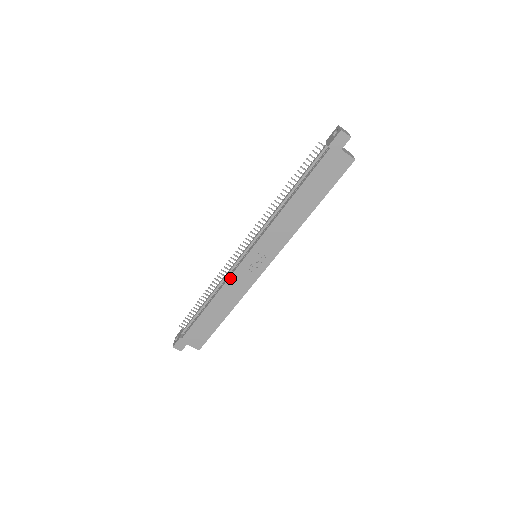
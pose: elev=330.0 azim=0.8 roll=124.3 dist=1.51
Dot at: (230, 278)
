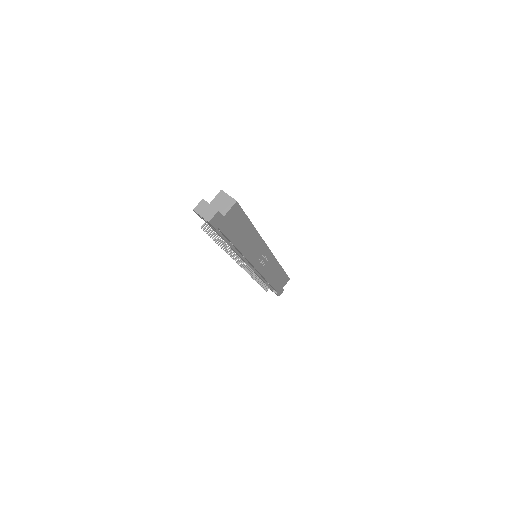
Dot at: (263, 275)
